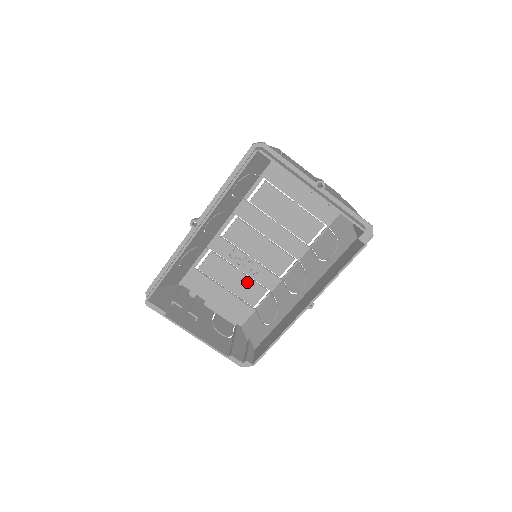
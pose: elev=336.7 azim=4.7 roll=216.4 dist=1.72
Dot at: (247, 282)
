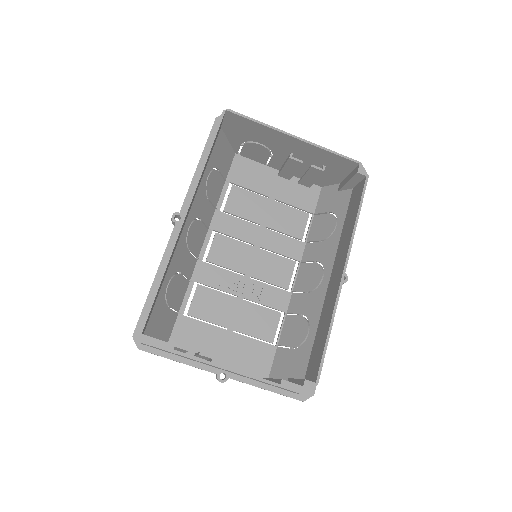
Dot at: (253, 310)
